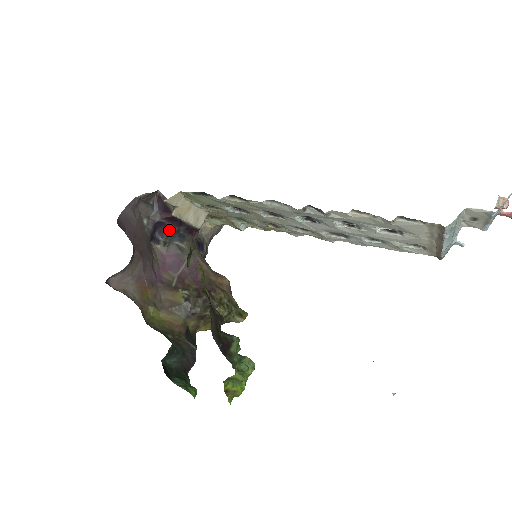
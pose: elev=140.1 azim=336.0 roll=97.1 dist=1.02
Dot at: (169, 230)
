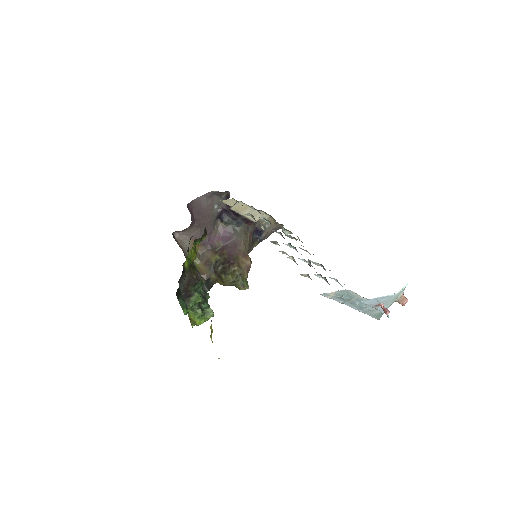
Dot at: (231, 216)
